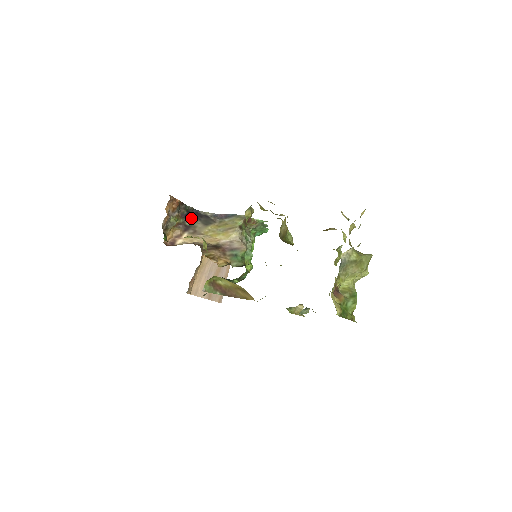
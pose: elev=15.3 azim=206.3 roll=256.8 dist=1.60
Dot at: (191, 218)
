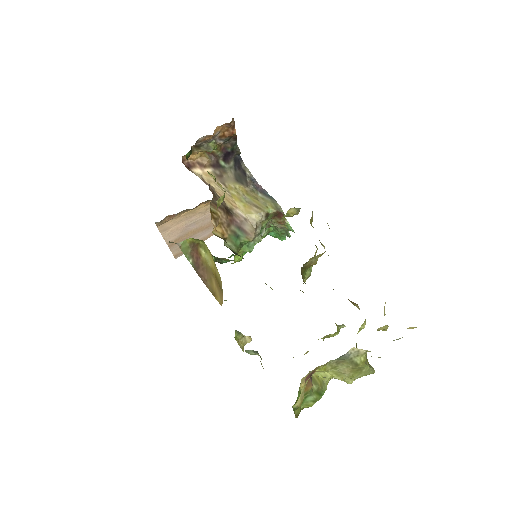
Dot at: (229, 160)
